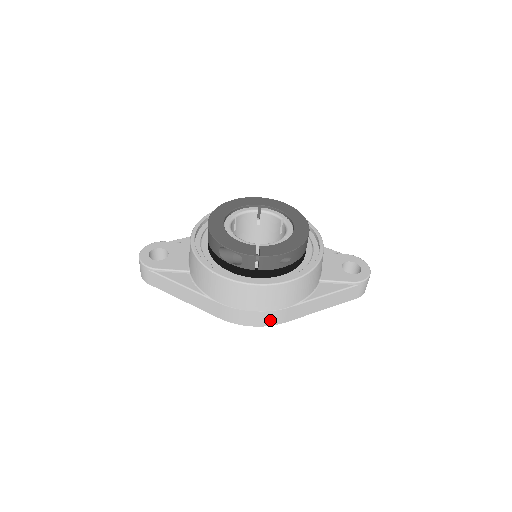
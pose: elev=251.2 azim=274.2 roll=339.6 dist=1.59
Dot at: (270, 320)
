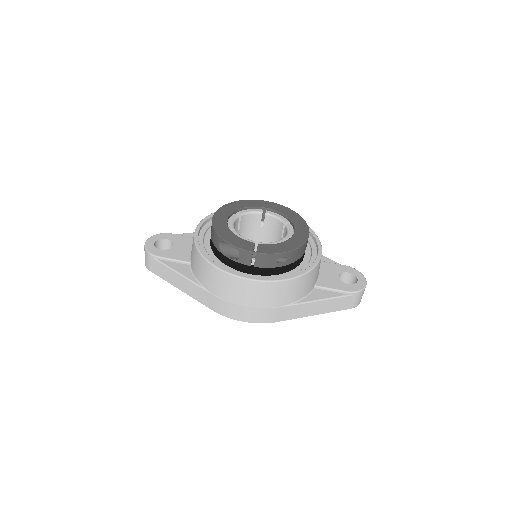
Dot at: (261, 317)
